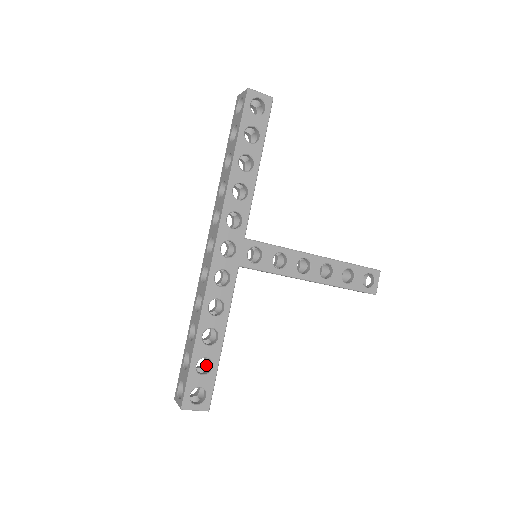
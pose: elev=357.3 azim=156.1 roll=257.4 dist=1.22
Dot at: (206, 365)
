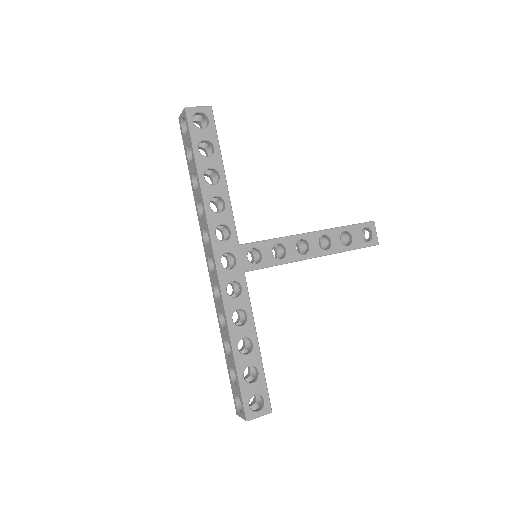
Dot at: (252, 372)
